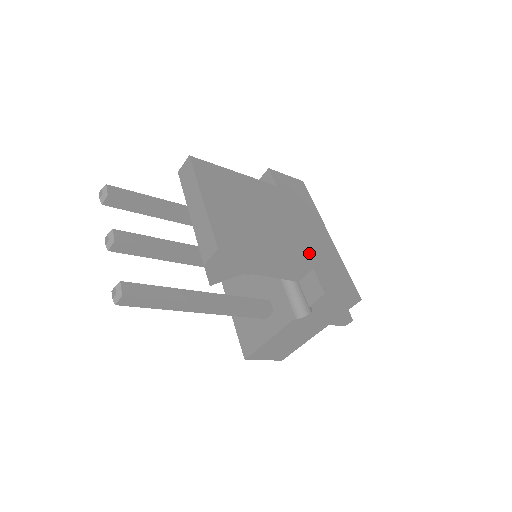
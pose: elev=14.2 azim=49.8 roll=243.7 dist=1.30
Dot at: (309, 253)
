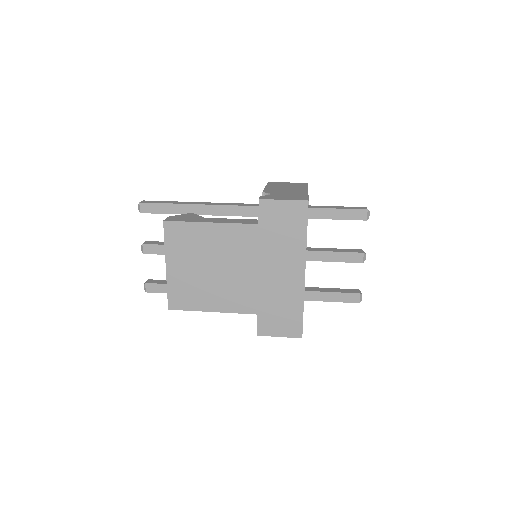
Dot at: (261, 299)
